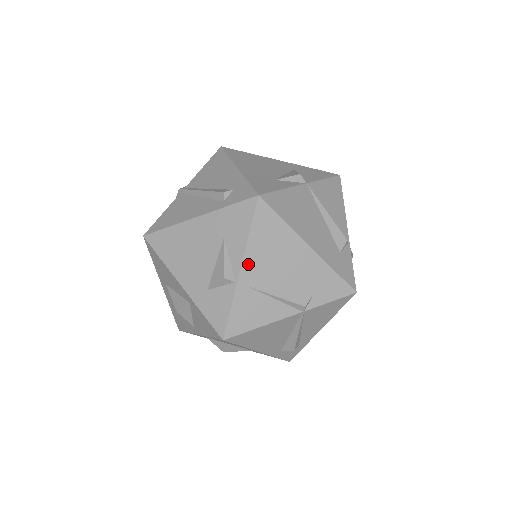
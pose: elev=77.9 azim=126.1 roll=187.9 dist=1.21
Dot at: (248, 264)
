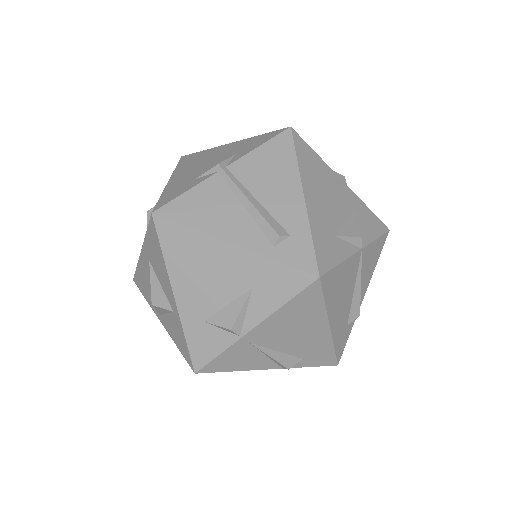
Dot at: (263, 327)
